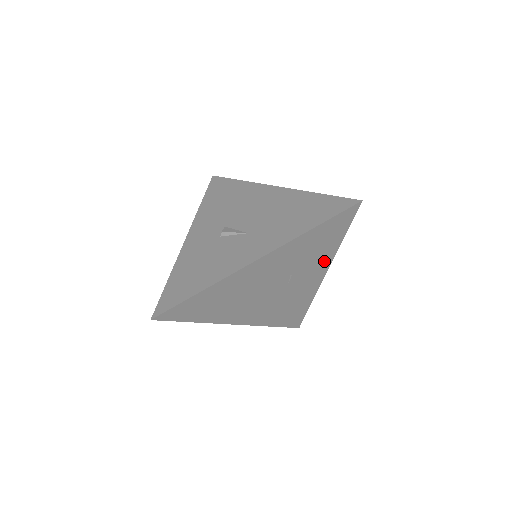
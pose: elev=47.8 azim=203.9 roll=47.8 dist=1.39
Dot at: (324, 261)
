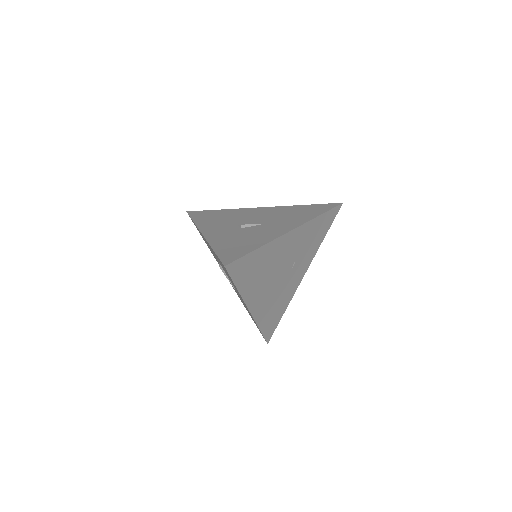
Dot at: (310, 257)
